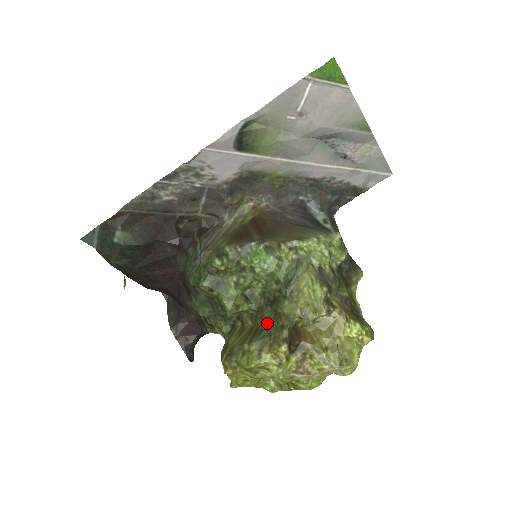
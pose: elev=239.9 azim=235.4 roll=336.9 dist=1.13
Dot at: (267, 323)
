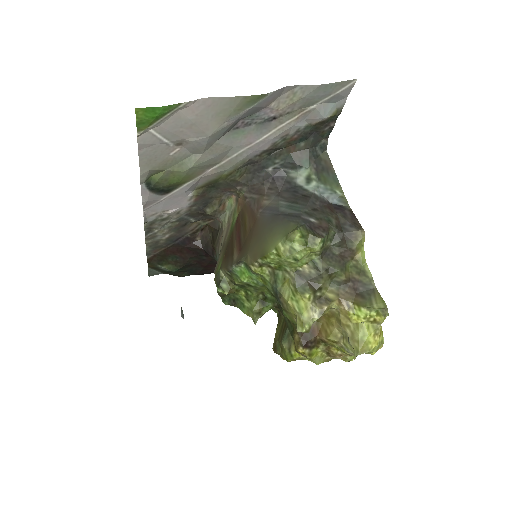
Dot at: (286, 322)
